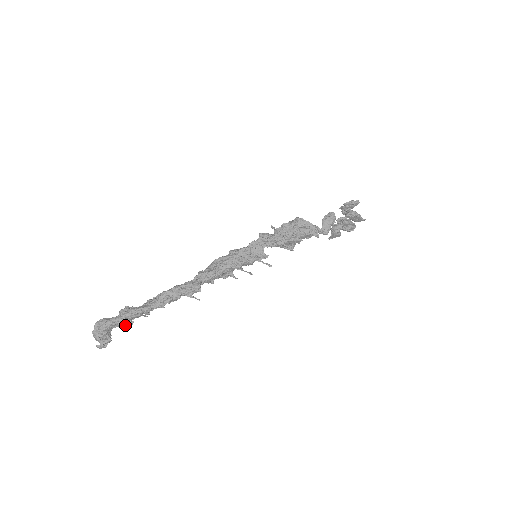
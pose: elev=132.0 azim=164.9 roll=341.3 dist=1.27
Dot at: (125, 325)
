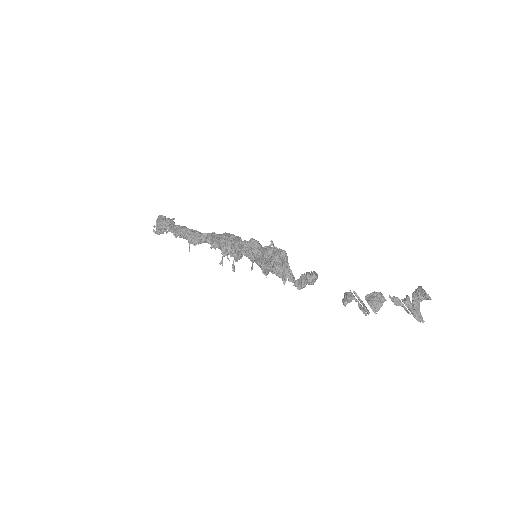
Dot at: (166, 230)
